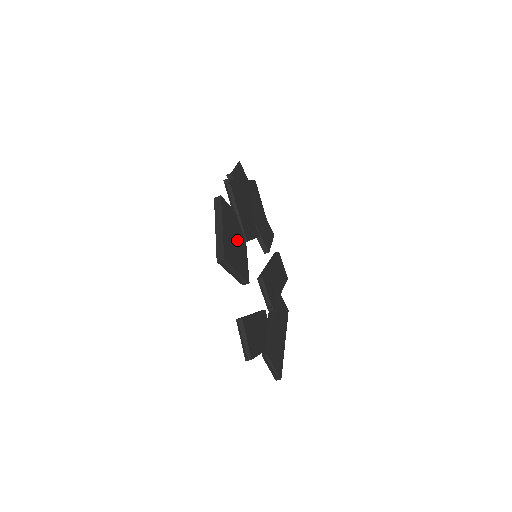
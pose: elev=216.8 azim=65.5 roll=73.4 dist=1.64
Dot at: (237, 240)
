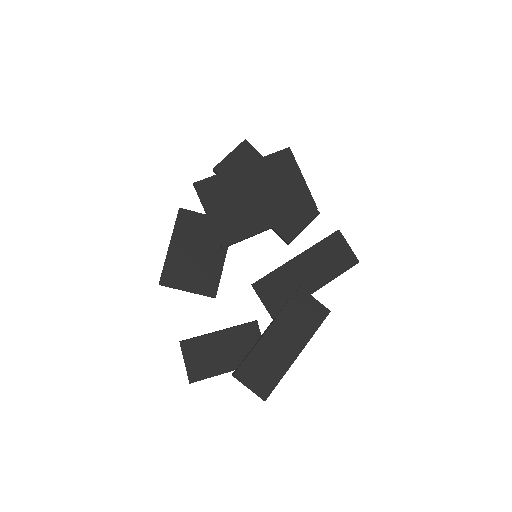
Dot at: (203, 251)
